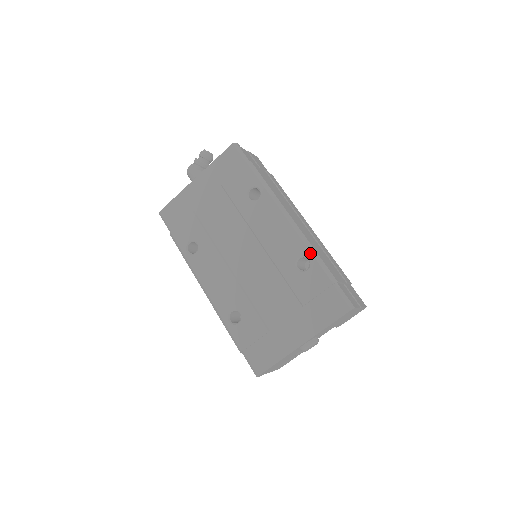
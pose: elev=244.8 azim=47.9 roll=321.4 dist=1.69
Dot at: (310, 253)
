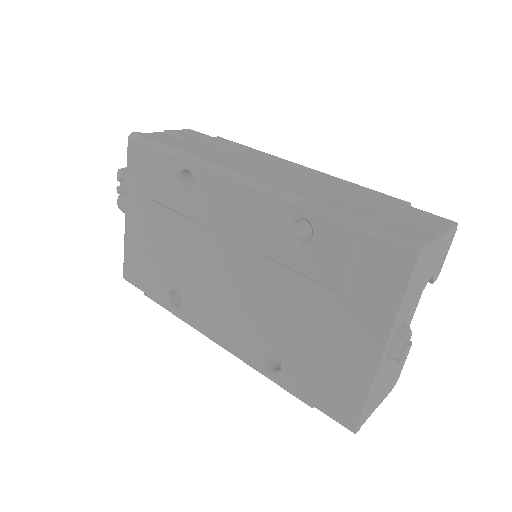
Dot at: (299, 208)
